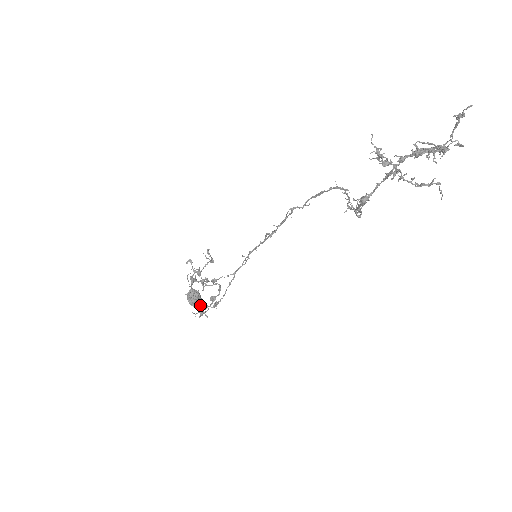
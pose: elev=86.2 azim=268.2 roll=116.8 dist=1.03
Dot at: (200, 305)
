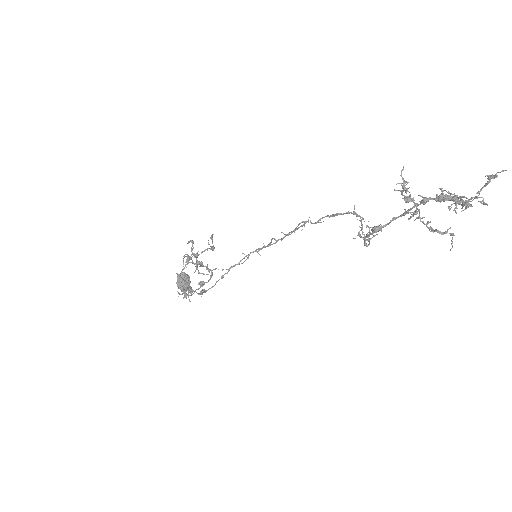
Dot at: (187, 287)
